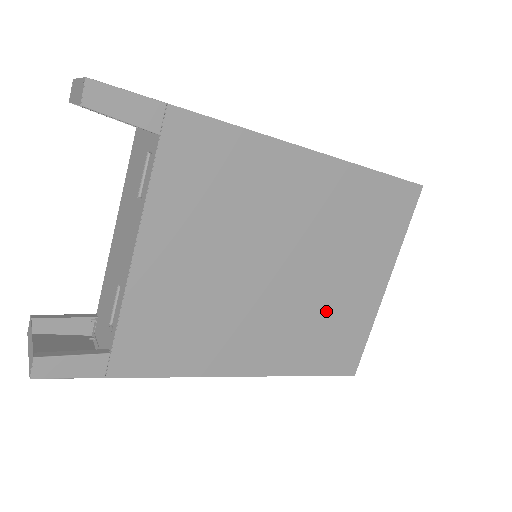
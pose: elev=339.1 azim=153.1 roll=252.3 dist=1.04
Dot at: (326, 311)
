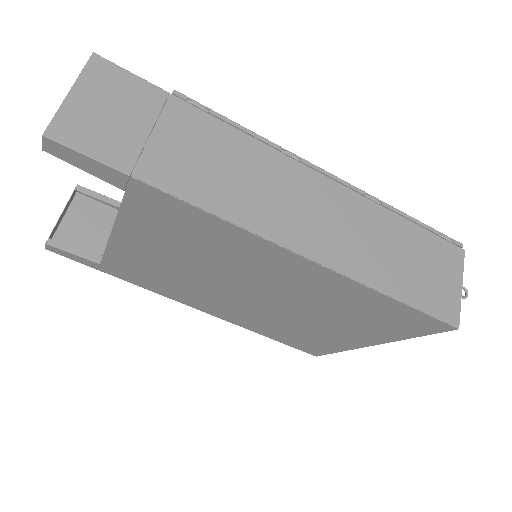
Dot at: (295, 326)
